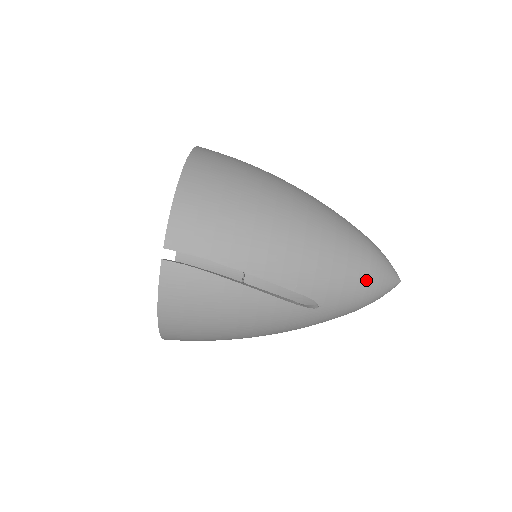
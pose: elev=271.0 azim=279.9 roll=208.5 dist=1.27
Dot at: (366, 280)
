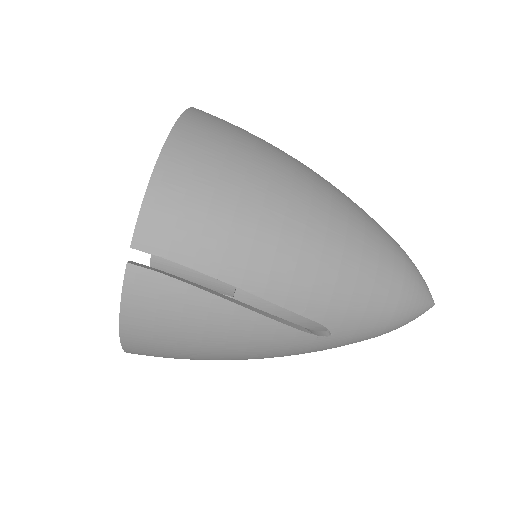
Dot at: (395, 304)
